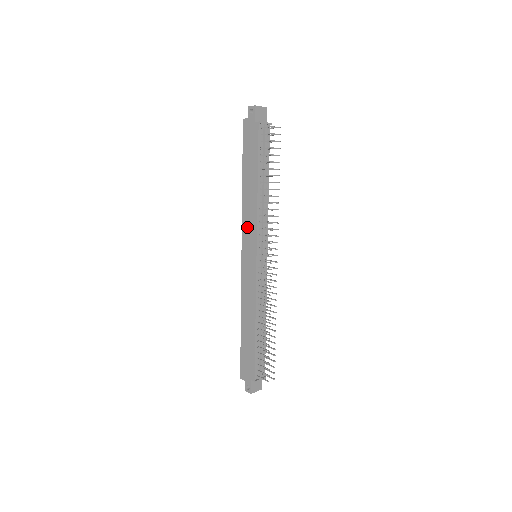
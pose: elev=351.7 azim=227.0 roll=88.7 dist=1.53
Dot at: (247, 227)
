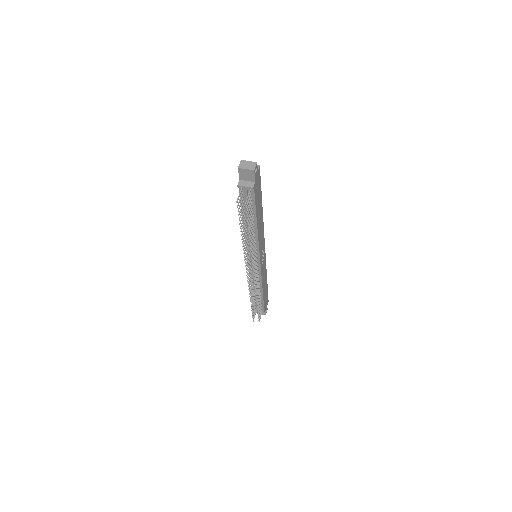
Dot at: occluded
